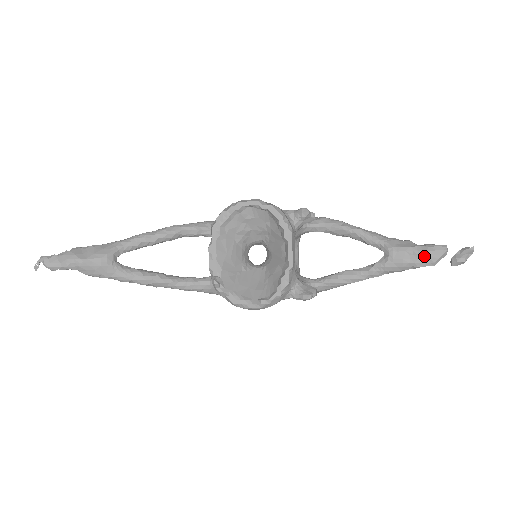
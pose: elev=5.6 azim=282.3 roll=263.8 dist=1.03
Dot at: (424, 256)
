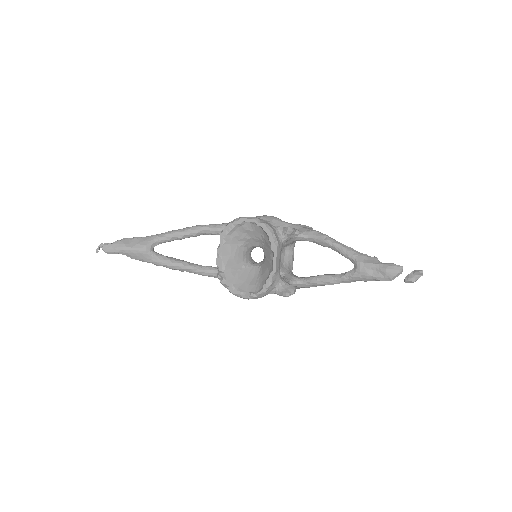
Dot at: (383, 273)
